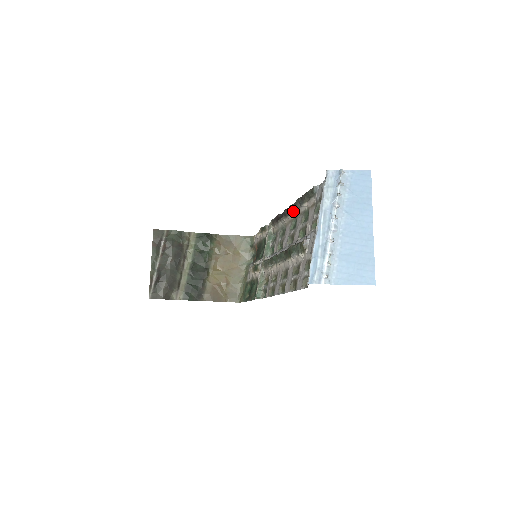
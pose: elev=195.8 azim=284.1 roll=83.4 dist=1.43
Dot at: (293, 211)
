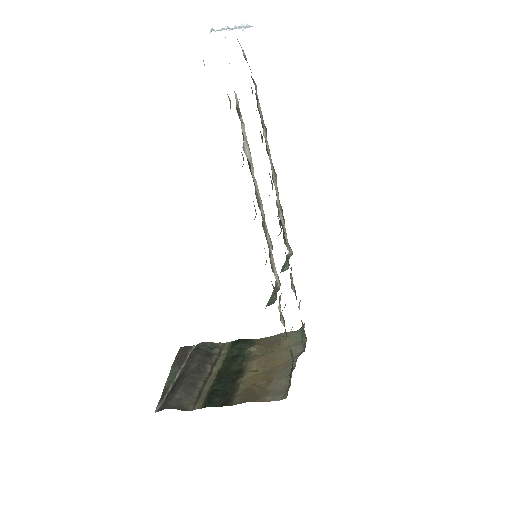
Dot at: (271, 167)
